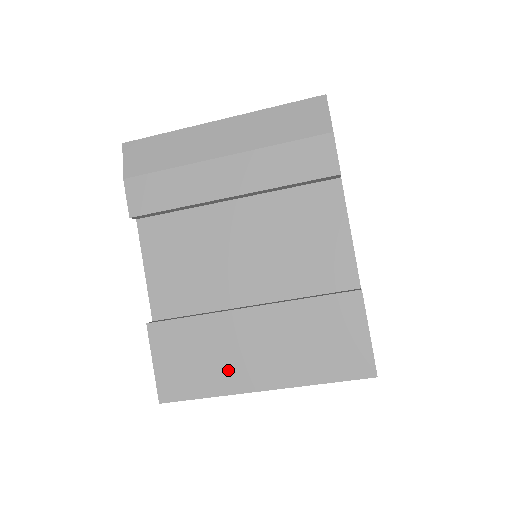
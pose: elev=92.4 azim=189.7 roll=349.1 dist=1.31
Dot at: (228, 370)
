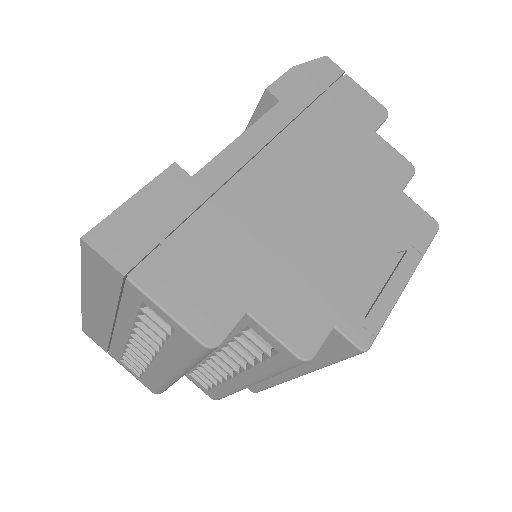
Dot at: occluded
